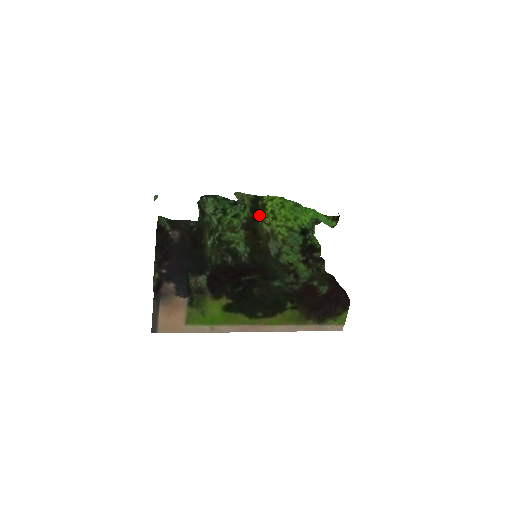
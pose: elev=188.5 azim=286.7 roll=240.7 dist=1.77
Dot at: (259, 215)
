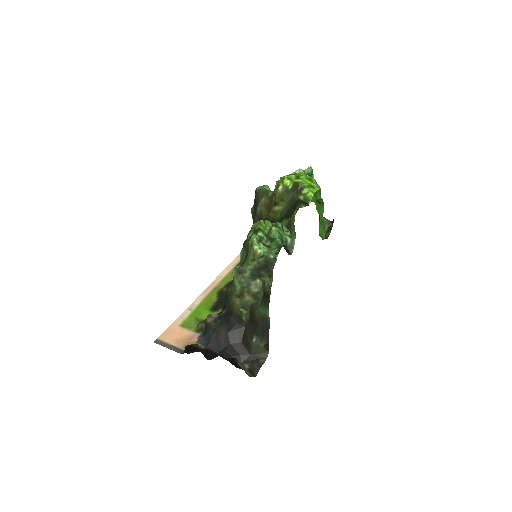
Dot at: (288, 205)
